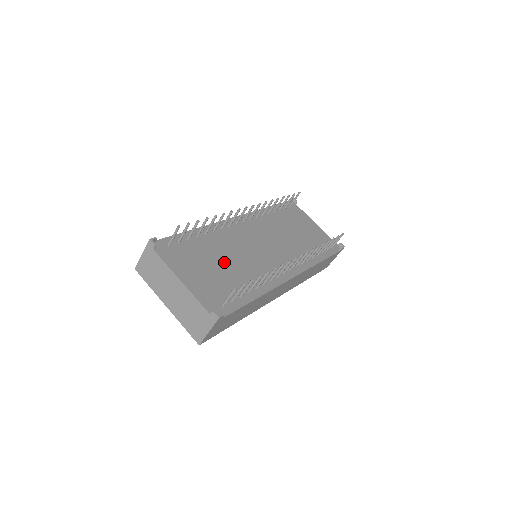
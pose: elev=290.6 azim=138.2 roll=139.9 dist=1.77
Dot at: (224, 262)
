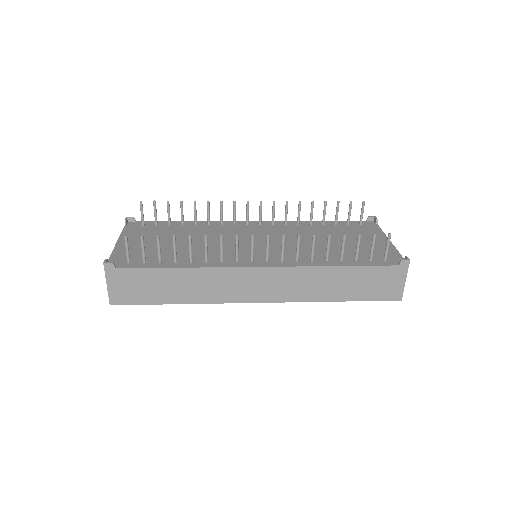
Dot at: (184, 241)
